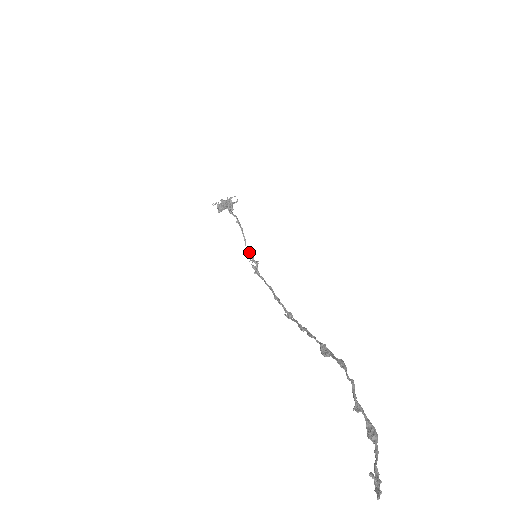
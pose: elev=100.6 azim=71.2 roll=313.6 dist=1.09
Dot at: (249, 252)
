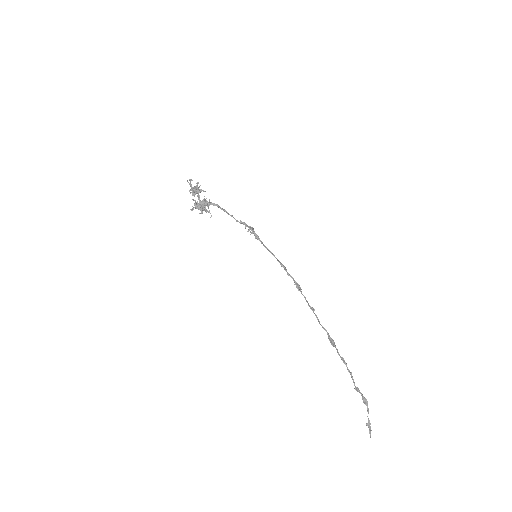
Dot at: (241, 223)
